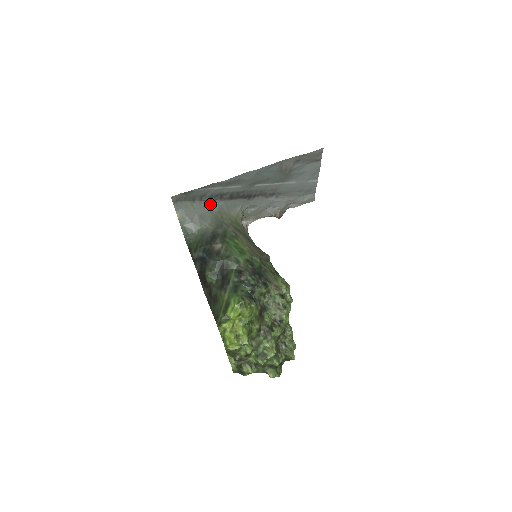
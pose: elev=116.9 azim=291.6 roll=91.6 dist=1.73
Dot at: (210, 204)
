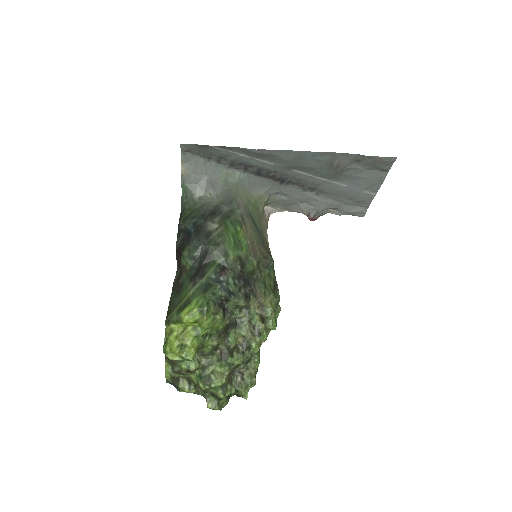
Dot at: (229, 171)
